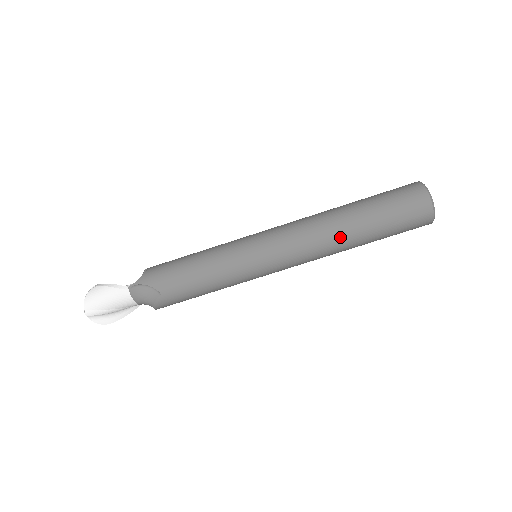
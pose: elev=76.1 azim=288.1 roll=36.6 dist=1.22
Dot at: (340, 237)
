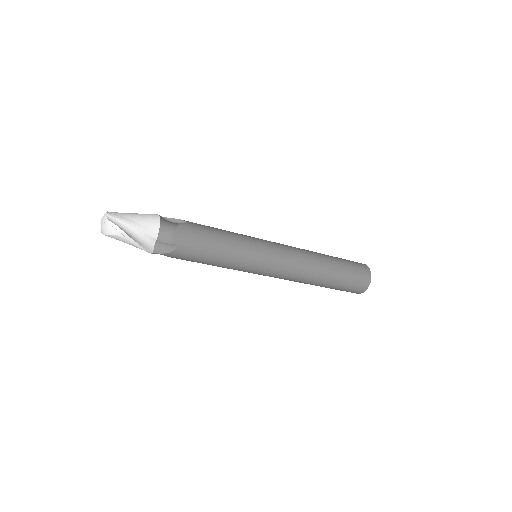
Dot at: occluded
